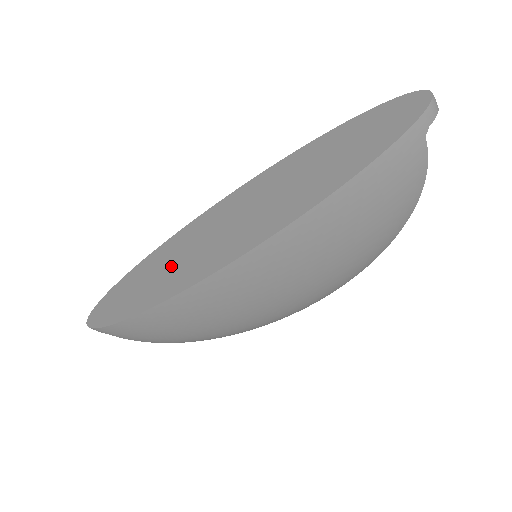
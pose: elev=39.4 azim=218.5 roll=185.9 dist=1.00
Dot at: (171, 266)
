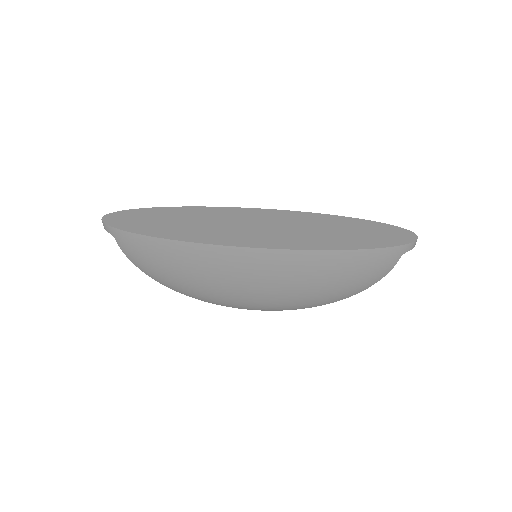
Dot at: (203, 224)
